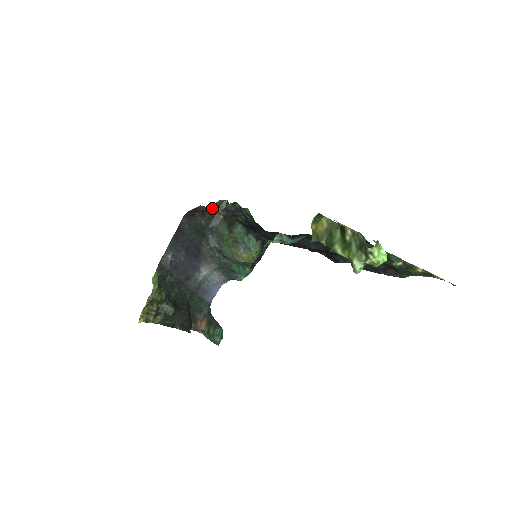
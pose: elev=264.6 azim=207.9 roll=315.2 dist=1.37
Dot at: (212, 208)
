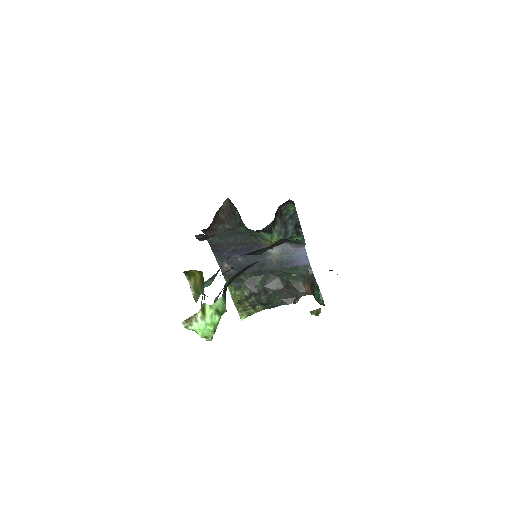
Dot at: (223, 212)
